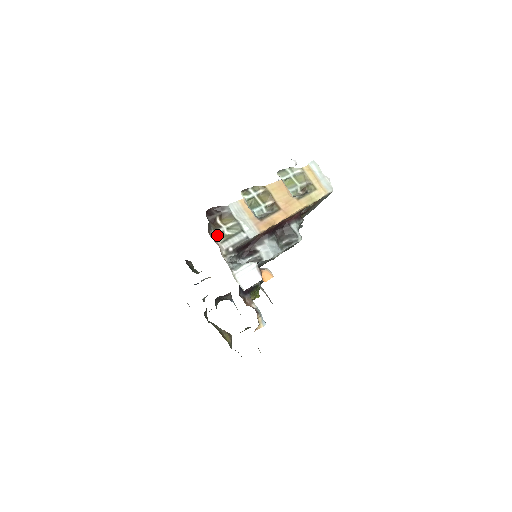
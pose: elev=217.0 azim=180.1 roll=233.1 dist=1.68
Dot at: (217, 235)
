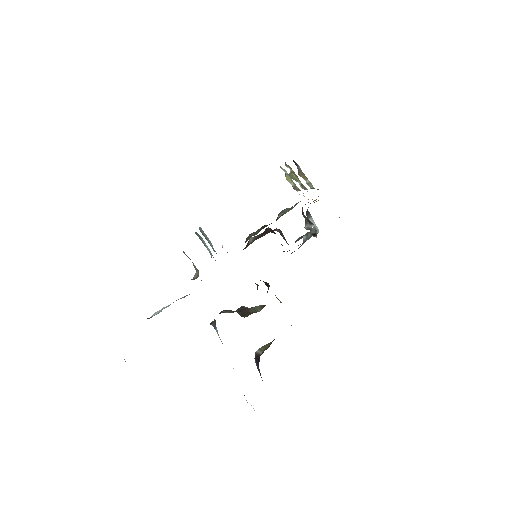
Dot at: occluded
